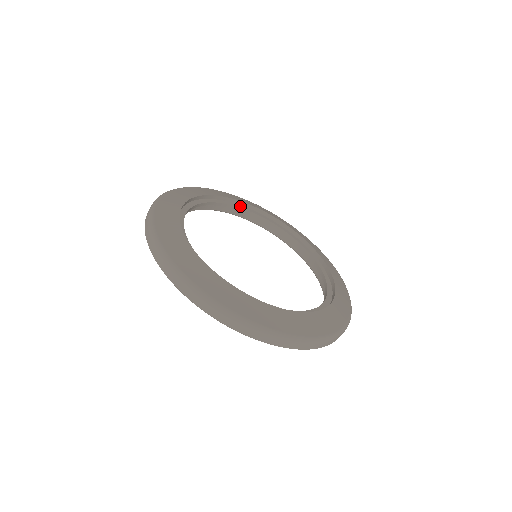
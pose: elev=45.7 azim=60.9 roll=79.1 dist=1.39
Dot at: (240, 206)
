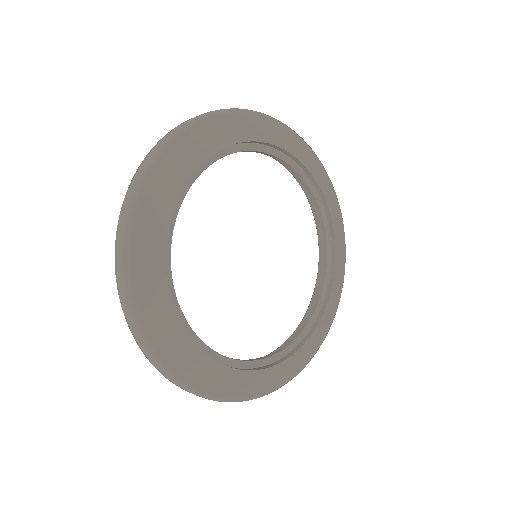
Dot at: (256, 147)
